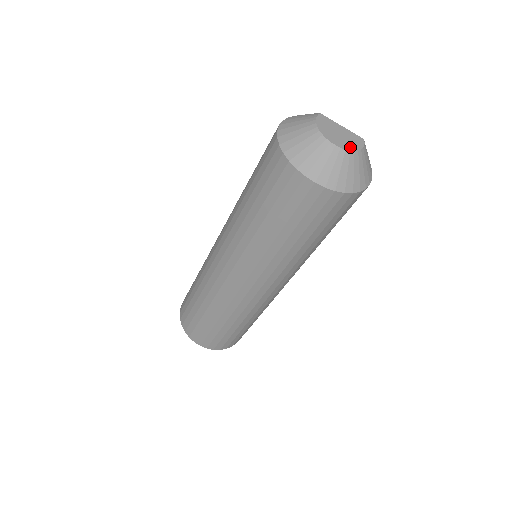
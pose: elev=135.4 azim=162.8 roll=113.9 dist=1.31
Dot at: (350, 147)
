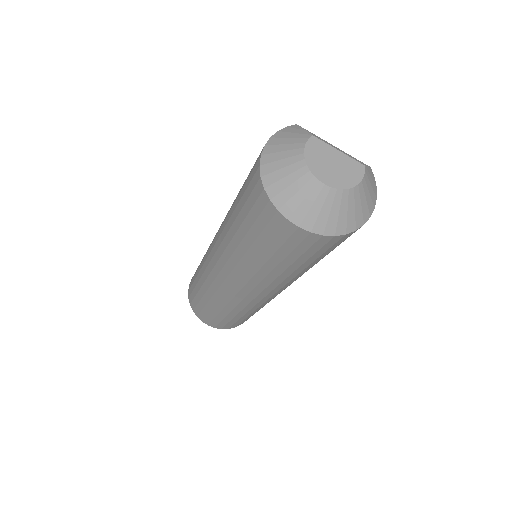
Dot at: (344, 183)
